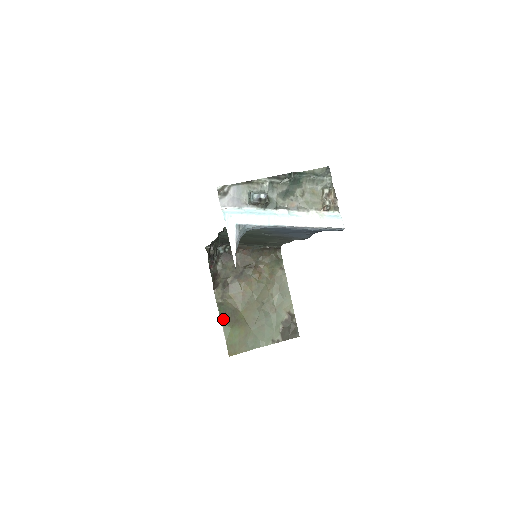
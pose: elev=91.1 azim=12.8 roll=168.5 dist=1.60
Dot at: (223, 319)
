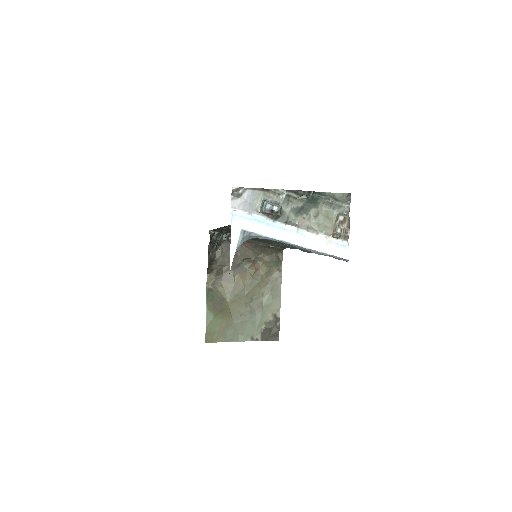
Dot at: (209, 305)
